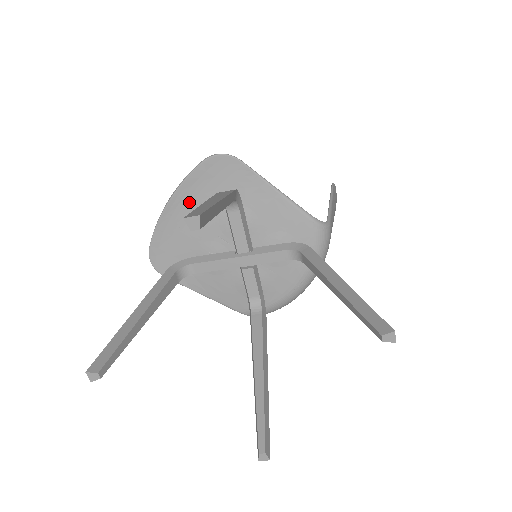
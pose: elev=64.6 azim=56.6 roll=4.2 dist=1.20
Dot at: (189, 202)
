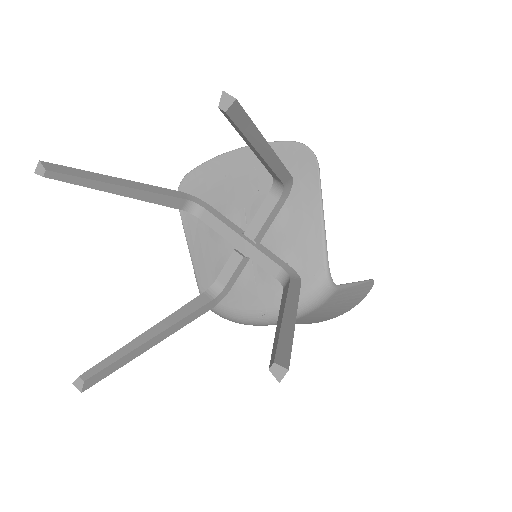
Dot at: (251, 163)
